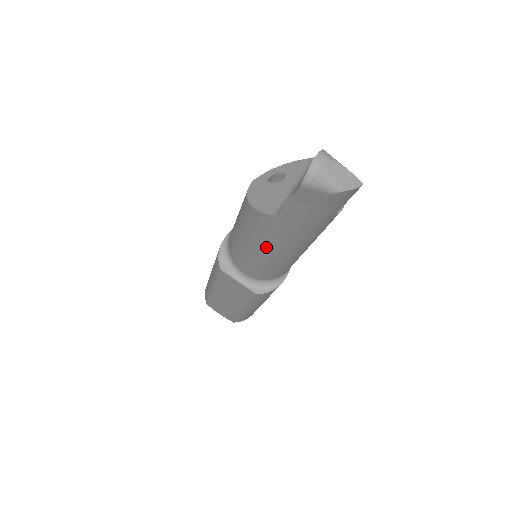
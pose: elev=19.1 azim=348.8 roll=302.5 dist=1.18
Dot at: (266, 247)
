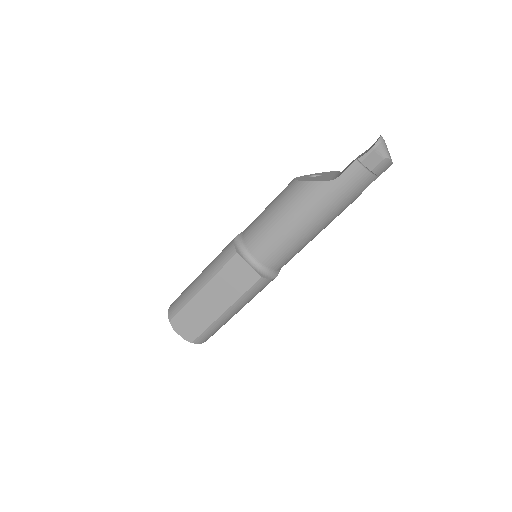
Dot at: (303, 217)
